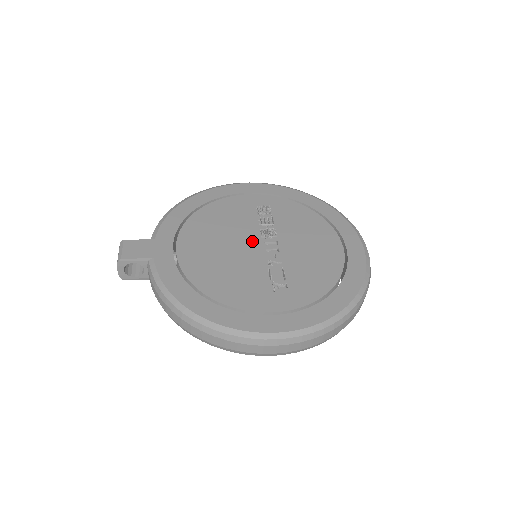
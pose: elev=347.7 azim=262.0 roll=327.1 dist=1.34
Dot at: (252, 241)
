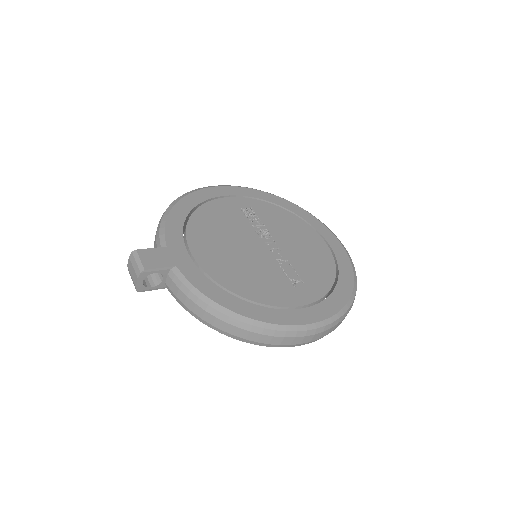
Dot at: (254, 242)
